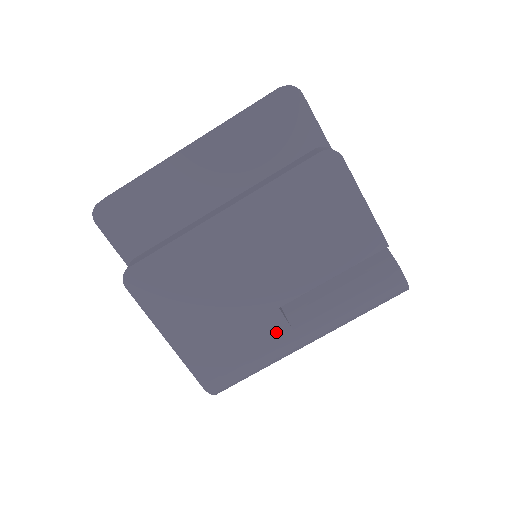
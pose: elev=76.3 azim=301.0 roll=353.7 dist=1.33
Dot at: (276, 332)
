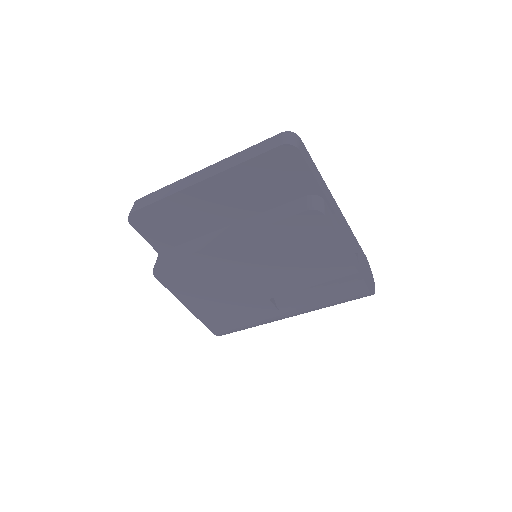
Dot at: (267, 311)
